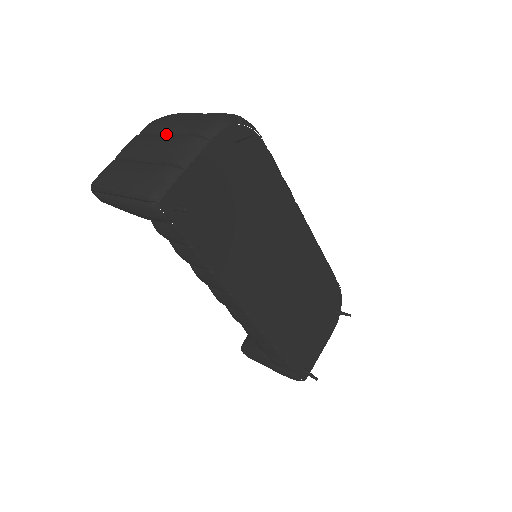
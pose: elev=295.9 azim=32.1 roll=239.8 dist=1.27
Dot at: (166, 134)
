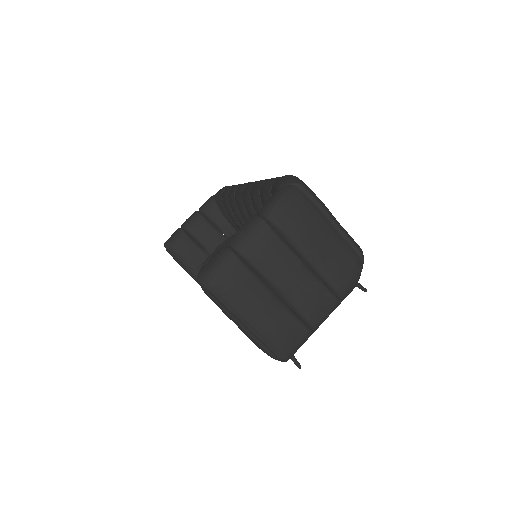
Dot at: (302, 257)
